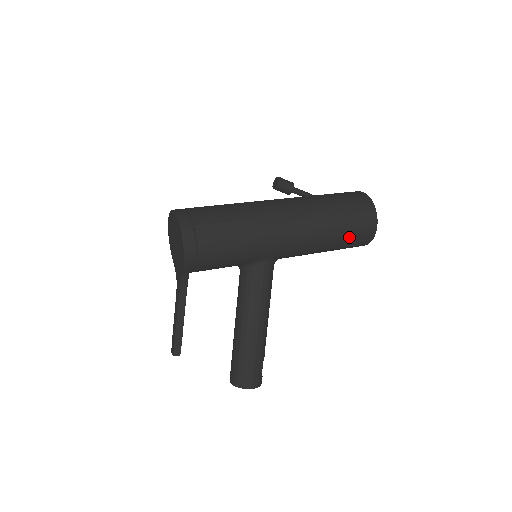
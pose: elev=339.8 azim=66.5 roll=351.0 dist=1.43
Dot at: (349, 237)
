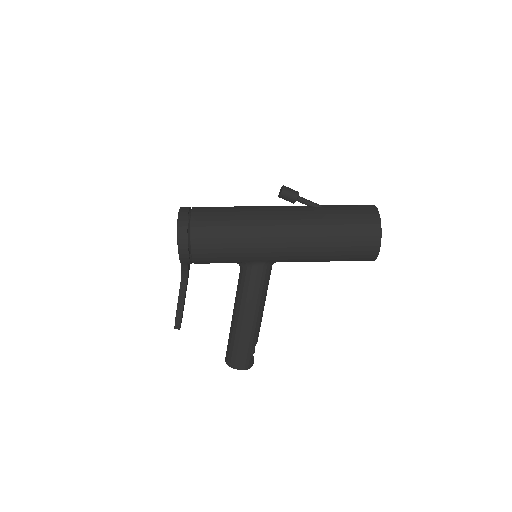
Dot at: (347, 253)
